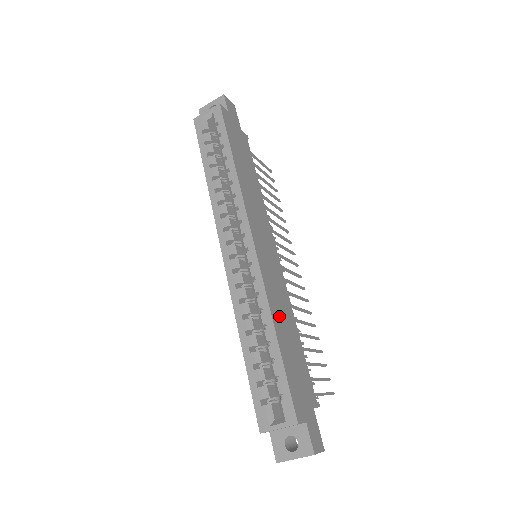
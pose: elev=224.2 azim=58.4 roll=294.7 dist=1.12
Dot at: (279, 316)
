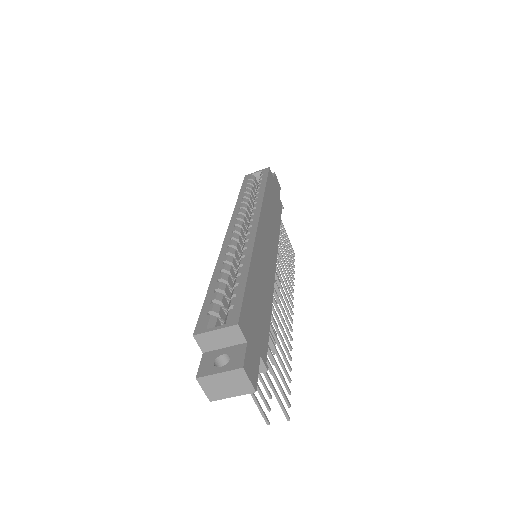
Dot at: (258, 272)
